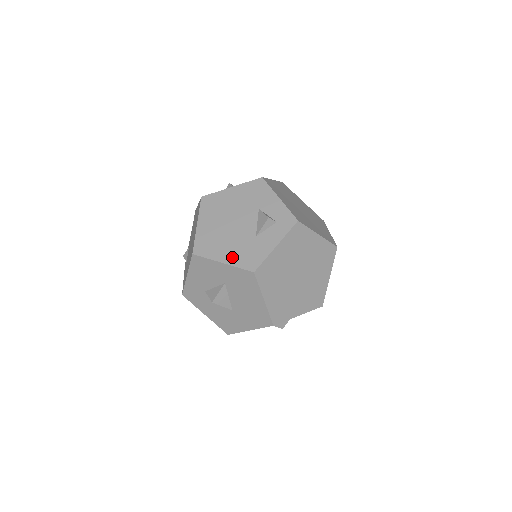
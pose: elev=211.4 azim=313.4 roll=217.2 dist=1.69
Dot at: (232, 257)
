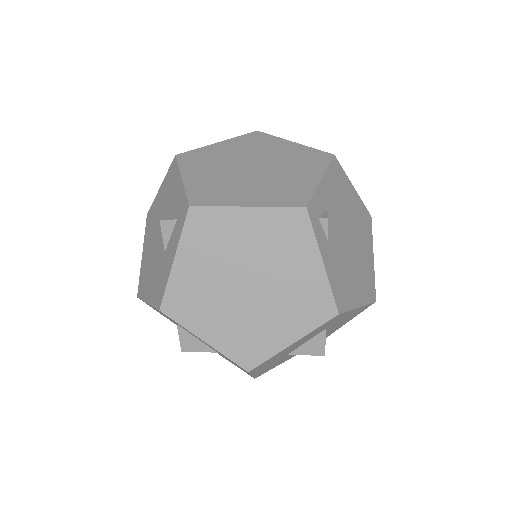
Dot at: (151, 292)
